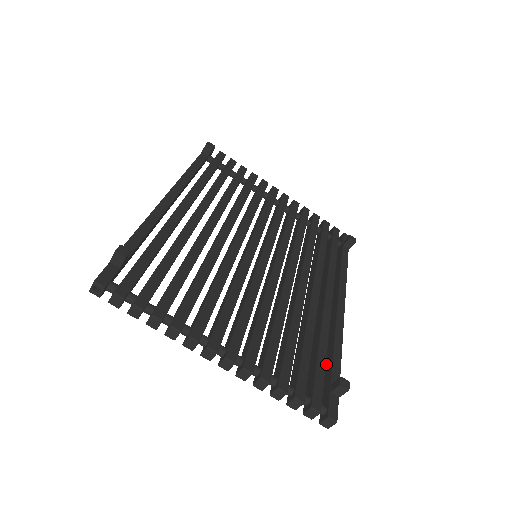
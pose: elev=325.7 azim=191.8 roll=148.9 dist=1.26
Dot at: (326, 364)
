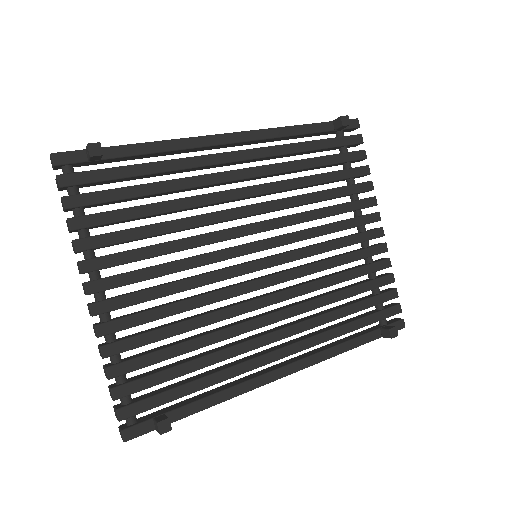
Dot at: (195, 396)
